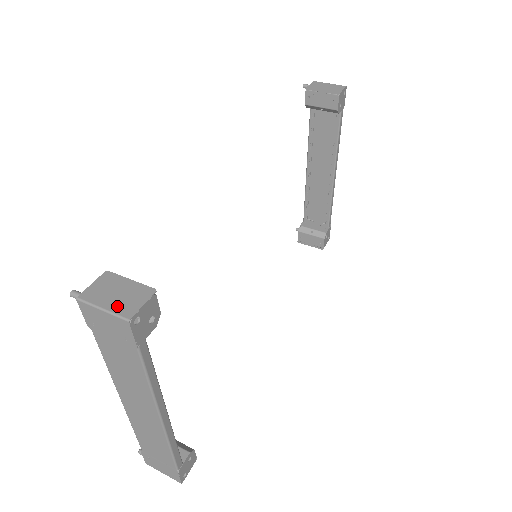
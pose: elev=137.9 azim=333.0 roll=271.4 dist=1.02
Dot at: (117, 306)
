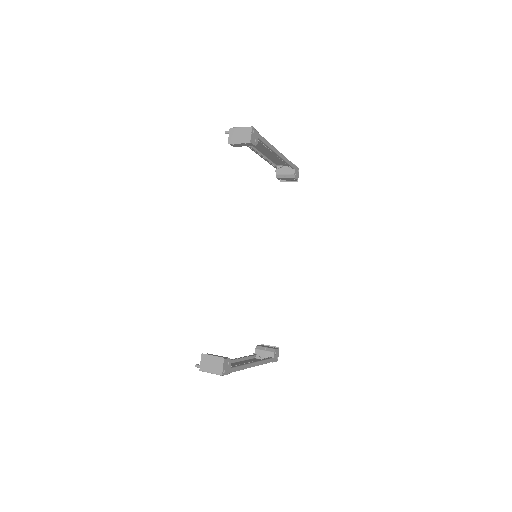
Dot at: (215, 370)
